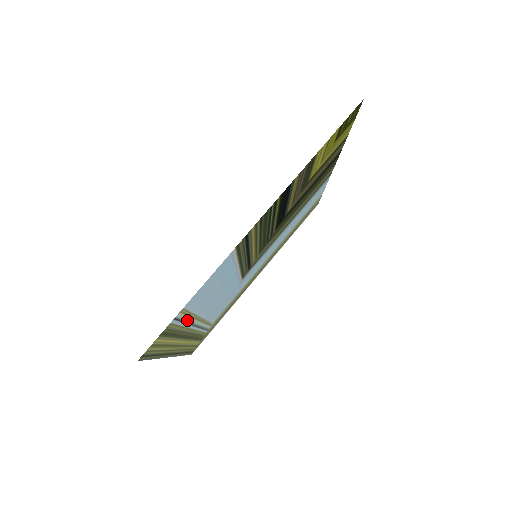
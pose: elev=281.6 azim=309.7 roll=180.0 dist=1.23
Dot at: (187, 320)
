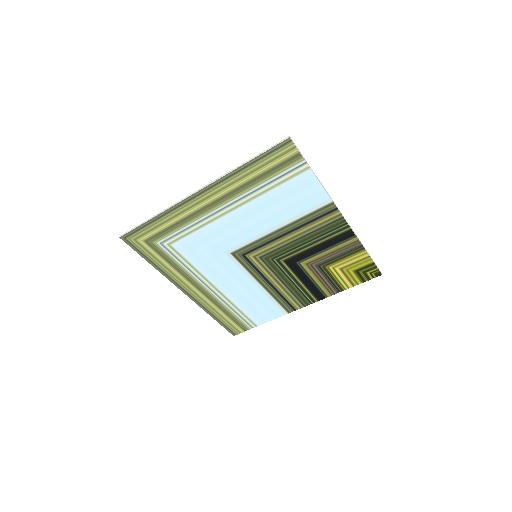
Dot at: (269, 185)
